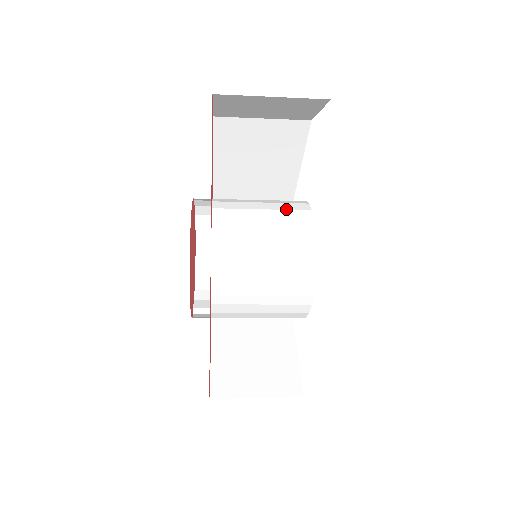
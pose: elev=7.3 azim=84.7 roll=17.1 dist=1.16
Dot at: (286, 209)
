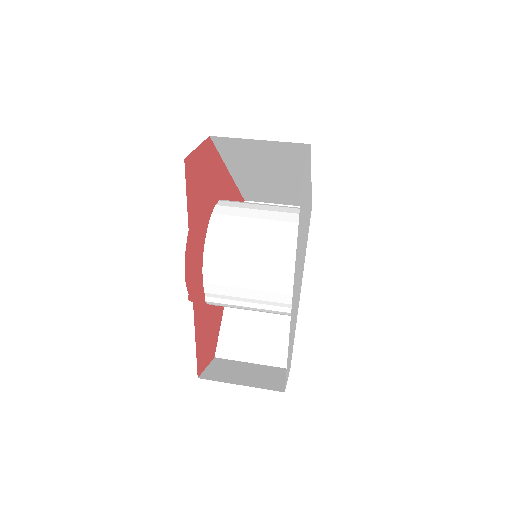
Dot at: (277, 232)
